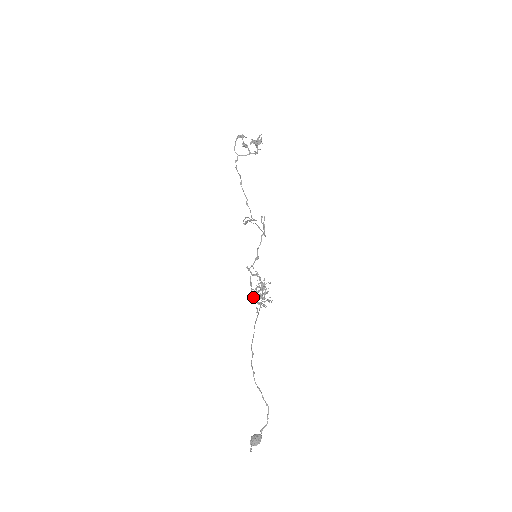
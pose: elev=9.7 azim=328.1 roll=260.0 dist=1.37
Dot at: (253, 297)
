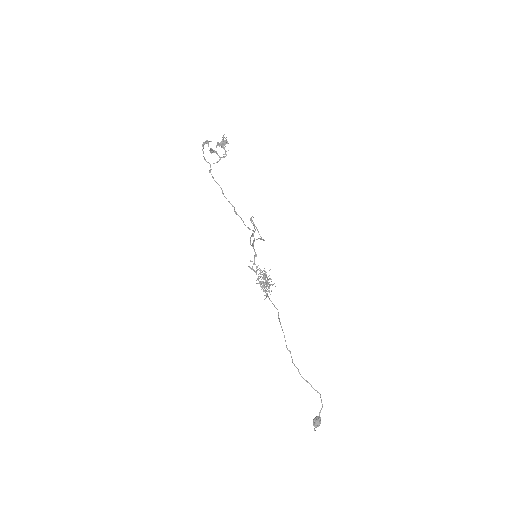
Dot at: (267, 296)
